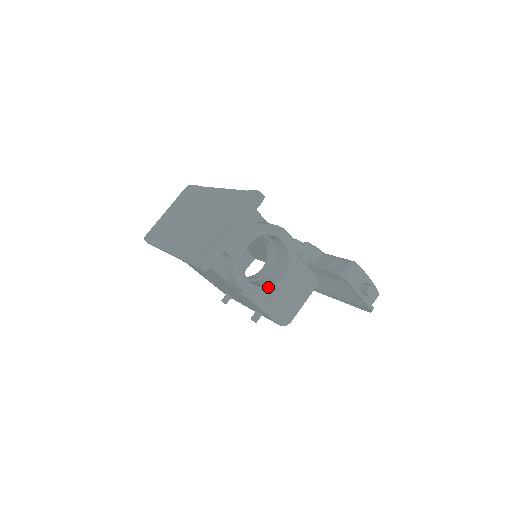
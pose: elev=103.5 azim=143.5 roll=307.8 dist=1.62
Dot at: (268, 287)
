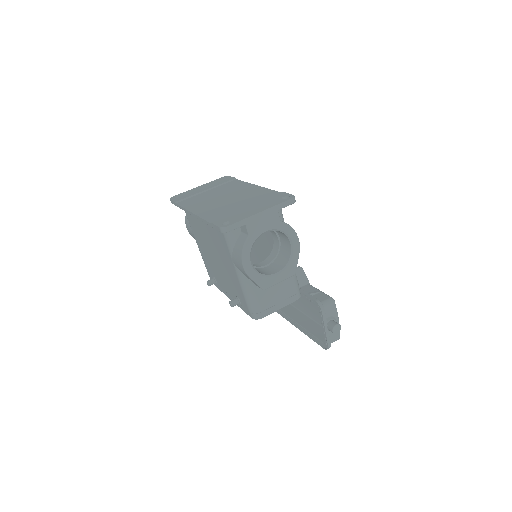
Dot at: (262, 275)
